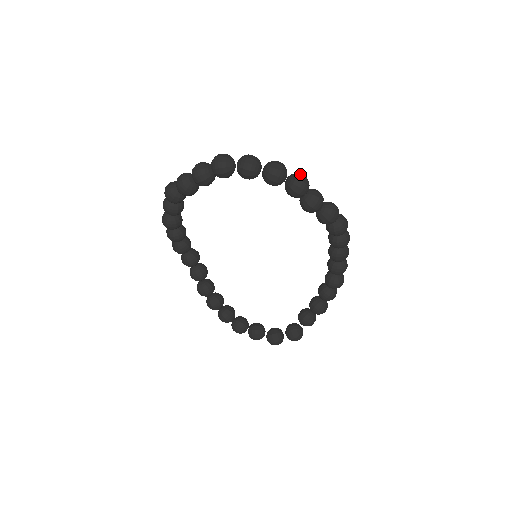
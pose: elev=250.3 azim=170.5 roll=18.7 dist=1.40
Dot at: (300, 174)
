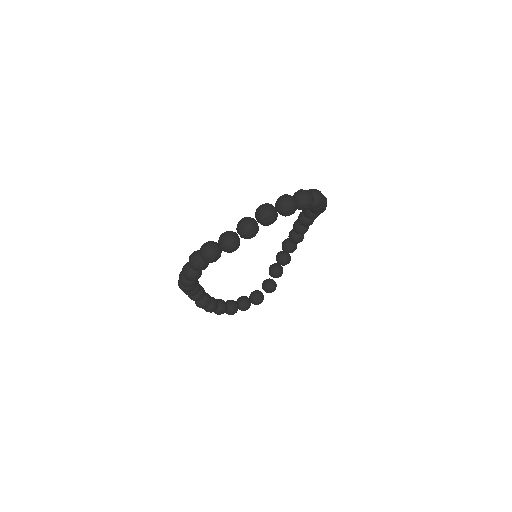
Dot at: (316, 190)
